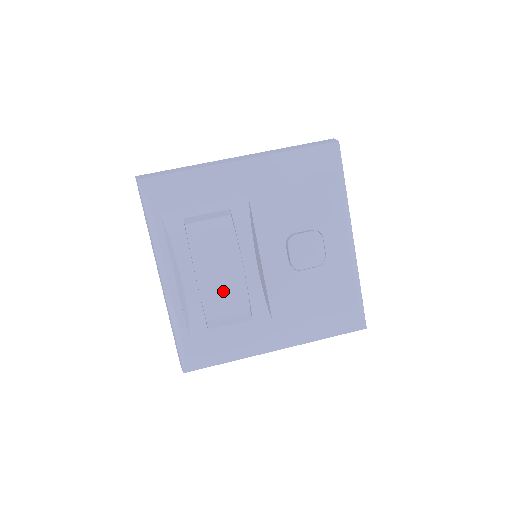
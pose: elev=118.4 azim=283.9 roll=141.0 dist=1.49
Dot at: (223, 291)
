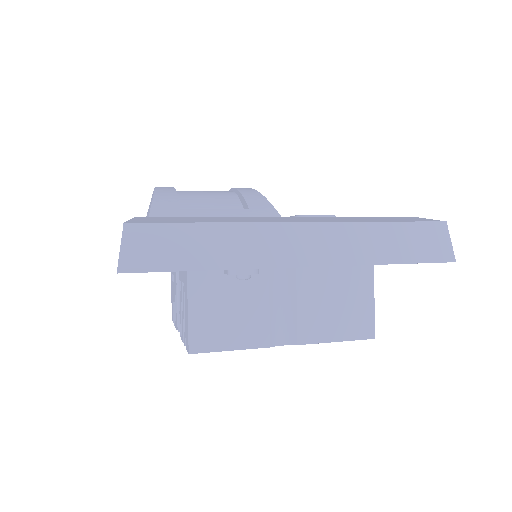
Dot at: (205, 193)
